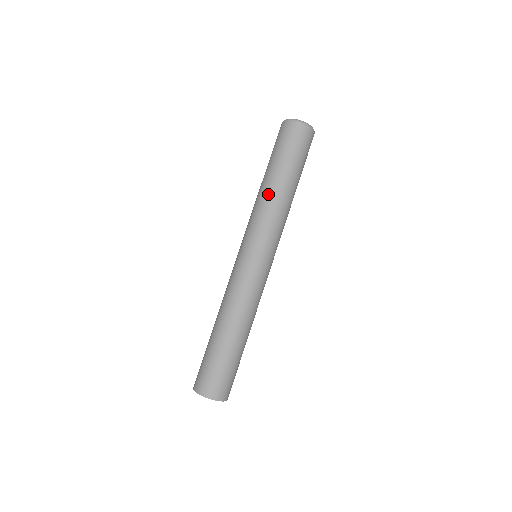
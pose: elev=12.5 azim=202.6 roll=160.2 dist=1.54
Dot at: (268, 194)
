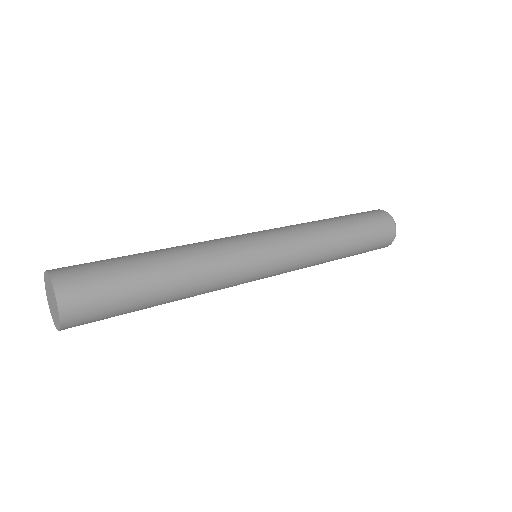
Dot at: (319, 222)
